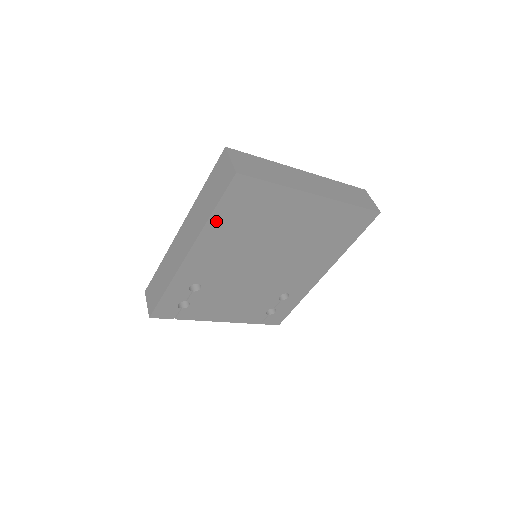
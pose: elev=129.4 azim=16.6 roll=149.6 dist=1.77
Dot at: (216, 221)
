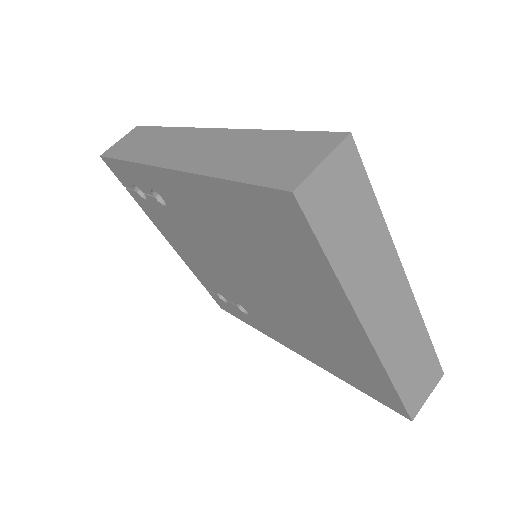
Dot at: (222, 190)
